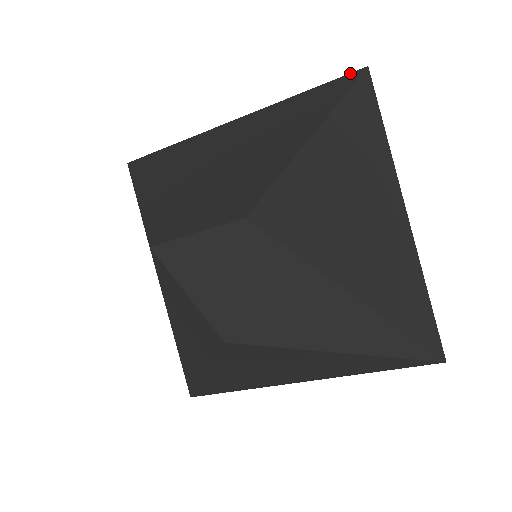
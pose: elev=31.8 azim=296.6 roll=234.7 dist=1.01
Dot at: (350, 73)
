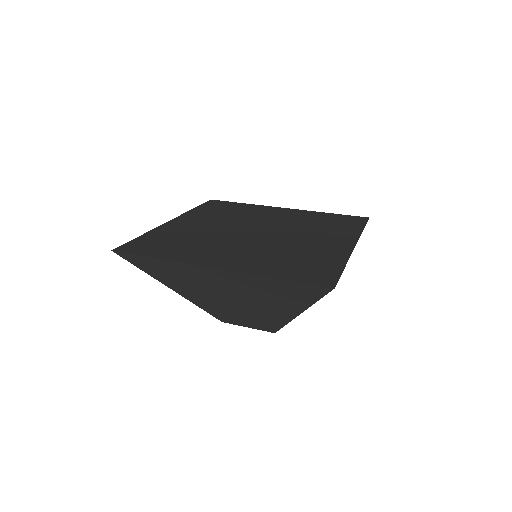
Dot at: (319, 286)
